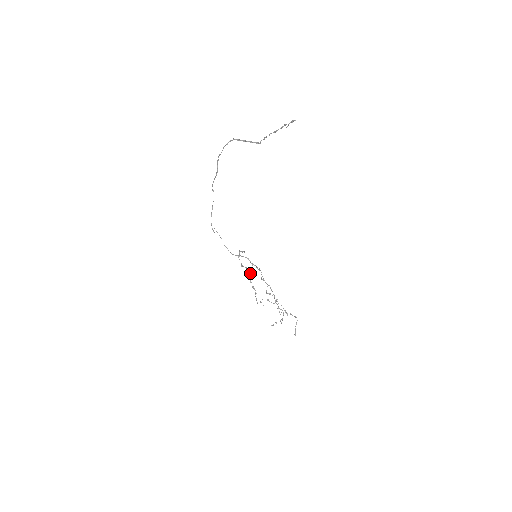
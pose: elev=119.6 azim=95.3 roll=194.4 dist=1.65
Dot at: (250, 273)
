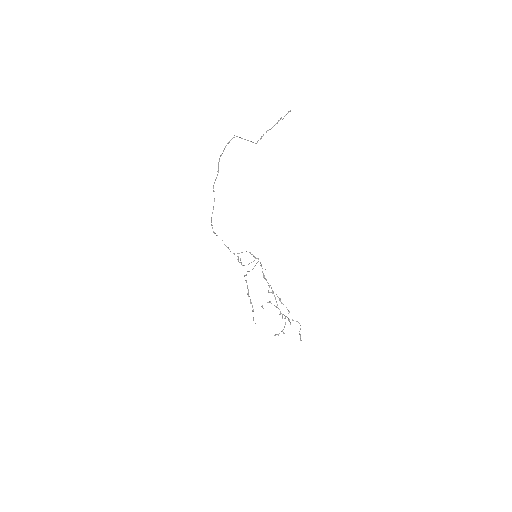
Dot at: (247, 285)
